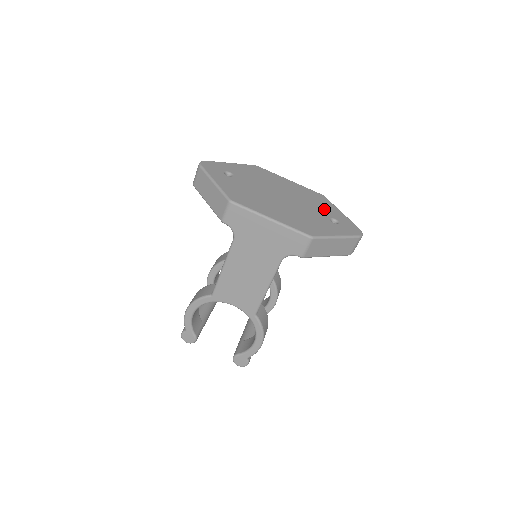
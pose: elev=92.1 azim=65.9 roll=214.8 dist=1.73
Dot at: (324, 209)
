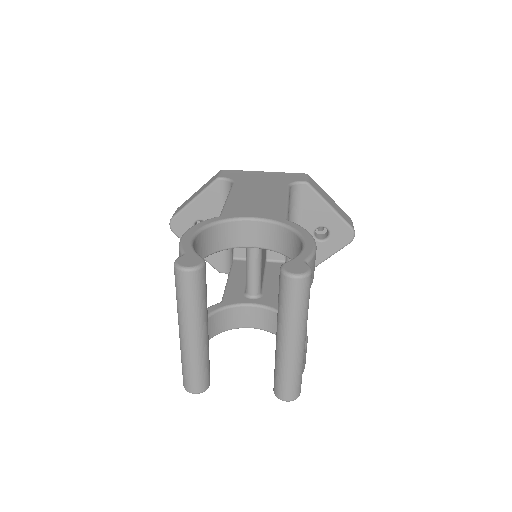
Dot at: occluded
